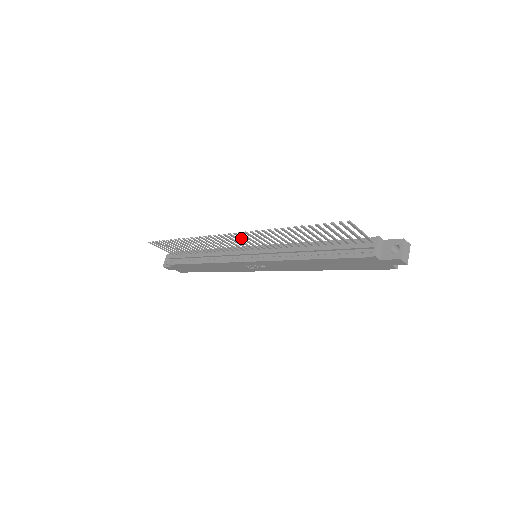
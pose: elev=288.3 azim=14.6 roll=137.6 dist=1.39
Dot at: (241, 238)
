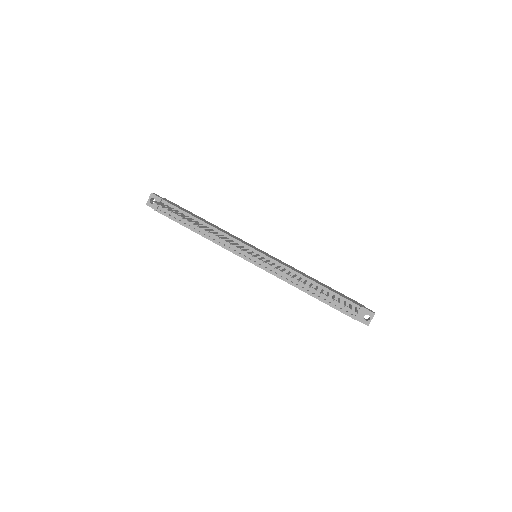
Dot at: (260, 259)
